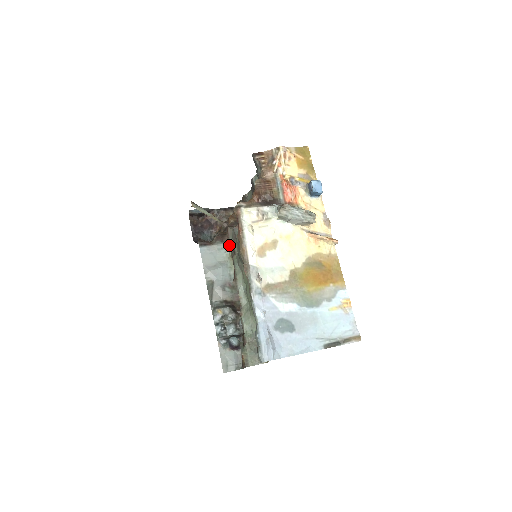
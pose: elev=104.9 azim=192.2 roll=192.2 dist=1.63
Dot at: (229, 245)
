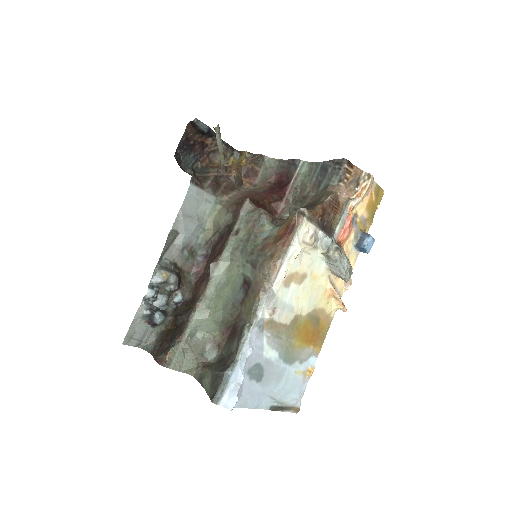
Dot at: (219, 203)
